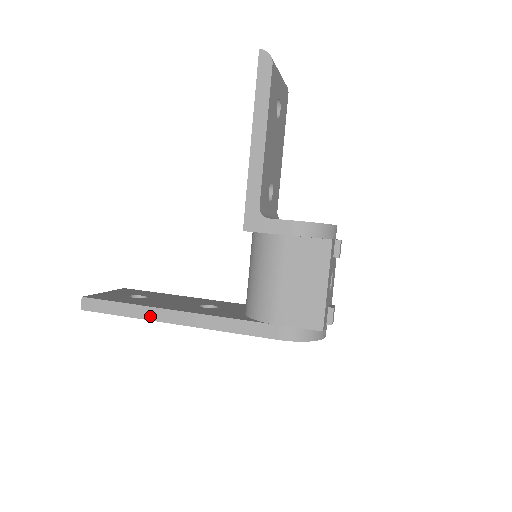
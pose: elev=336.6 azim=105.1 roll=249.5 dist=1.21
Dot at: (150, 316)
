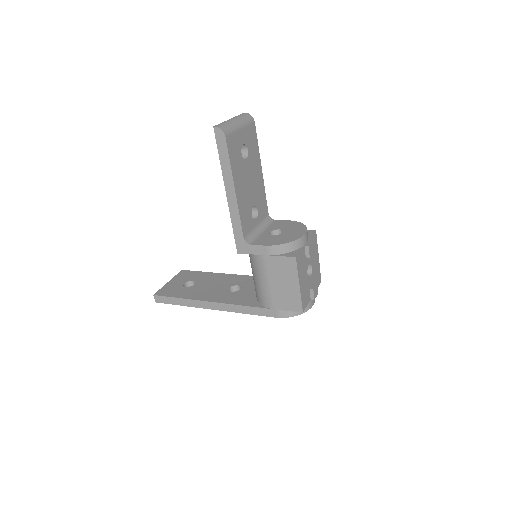
Dot at: (196, 305)
